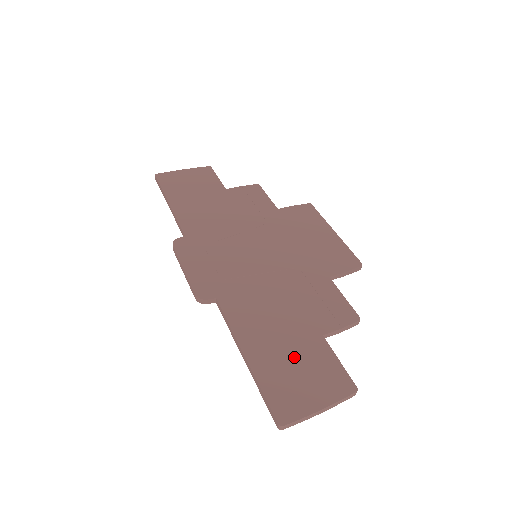
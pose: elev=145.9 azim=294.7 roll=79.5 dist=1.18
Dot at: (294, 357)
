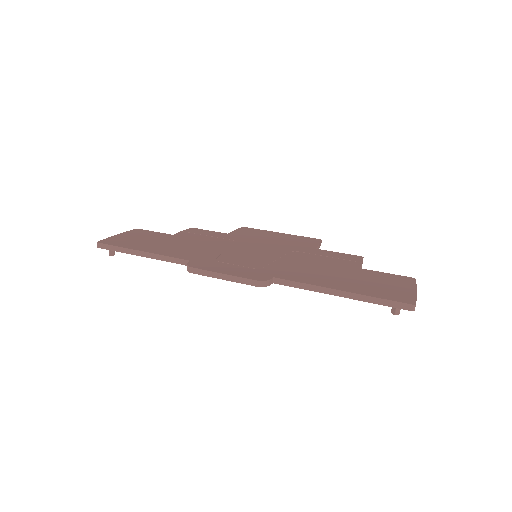
Dot at: (365, 280)
